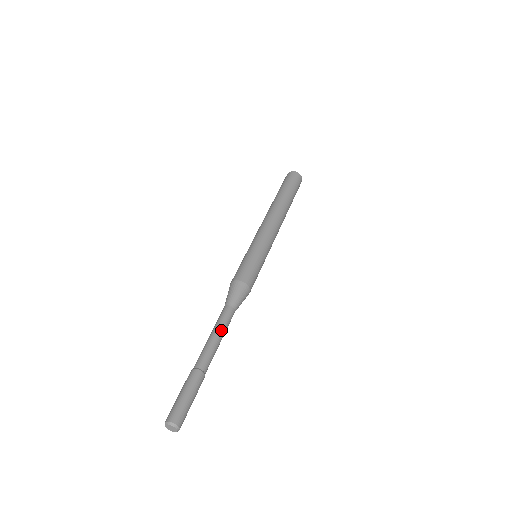
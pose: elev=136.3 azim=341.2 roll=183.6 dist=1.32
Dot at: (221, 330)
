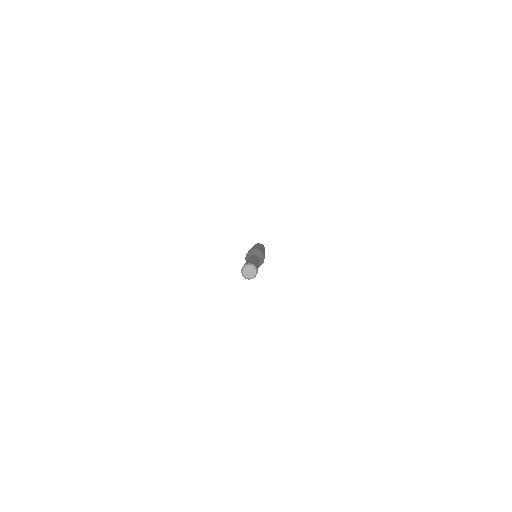
Dot at: occluded
